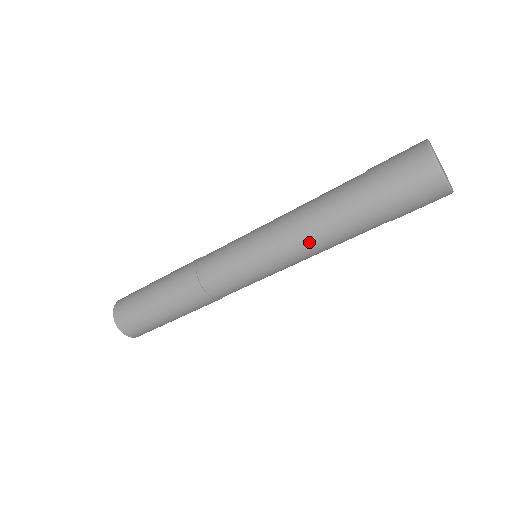
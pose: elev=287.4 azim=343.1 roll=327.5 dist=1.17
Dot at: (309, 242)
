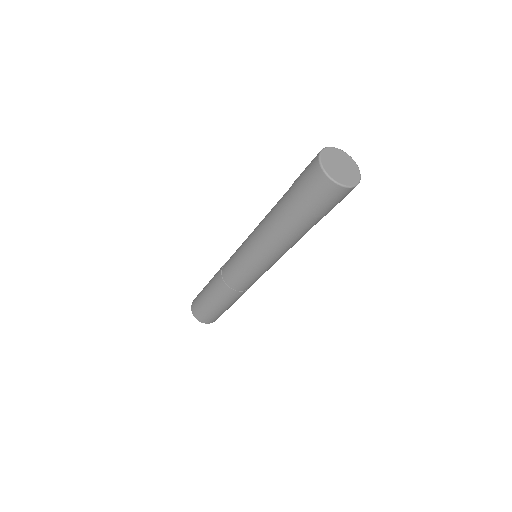
Dot at: (270, 242)
